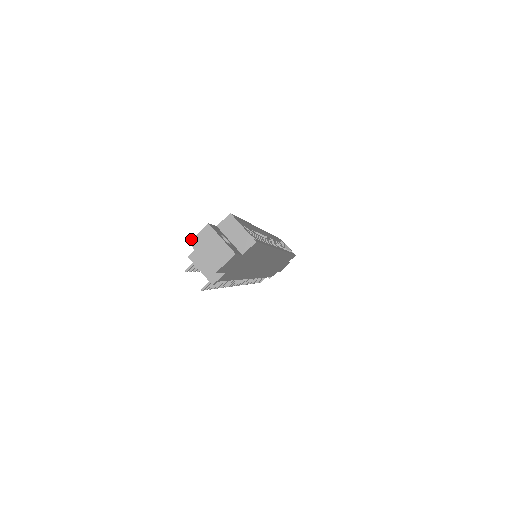
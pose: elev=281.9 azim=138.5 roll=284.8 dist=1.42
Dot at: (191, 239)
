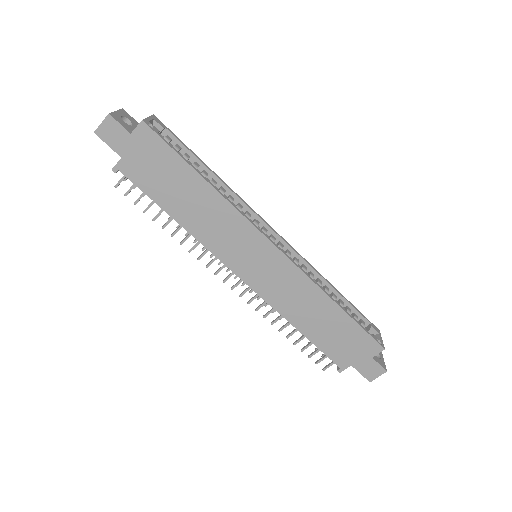
Dot at: occluded
